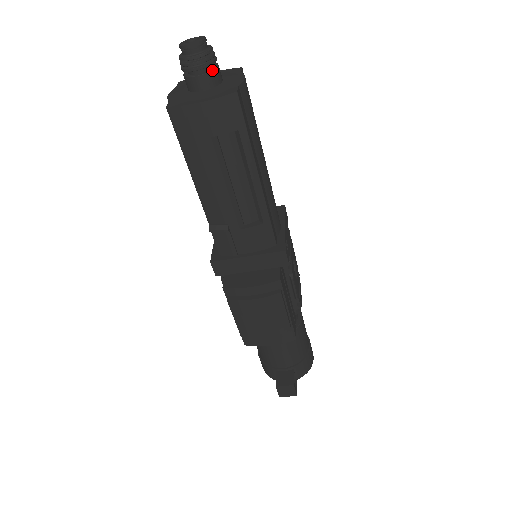
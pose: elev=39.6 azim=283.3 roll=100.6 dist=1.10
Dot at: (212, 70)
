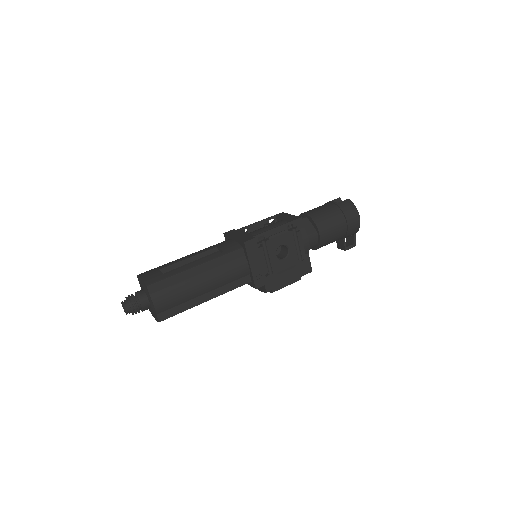
Dot at: (142, 310)
